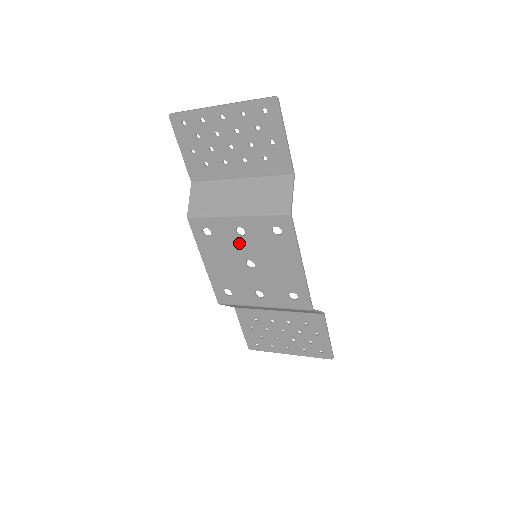
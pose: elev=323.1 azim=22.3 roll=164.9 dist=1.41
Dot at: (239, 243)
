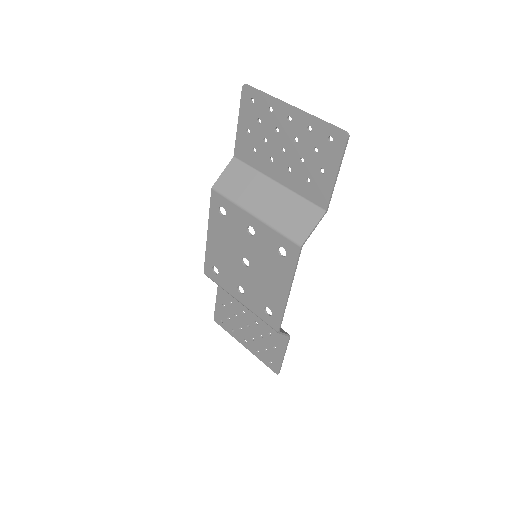
Dot at: (245, 239)
